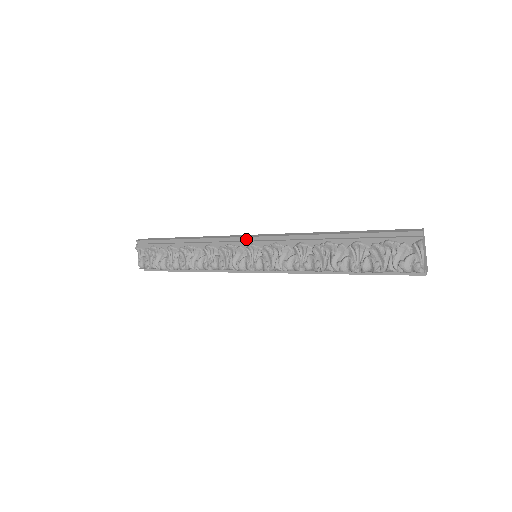
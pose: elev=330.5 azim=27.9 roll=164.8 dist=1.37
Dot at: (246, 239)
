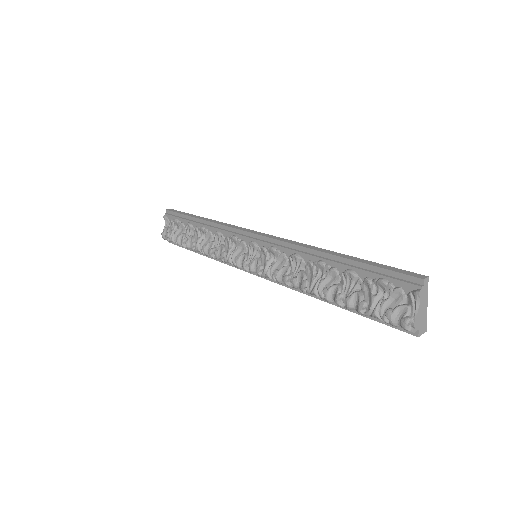
Dot at: (250, 235)
